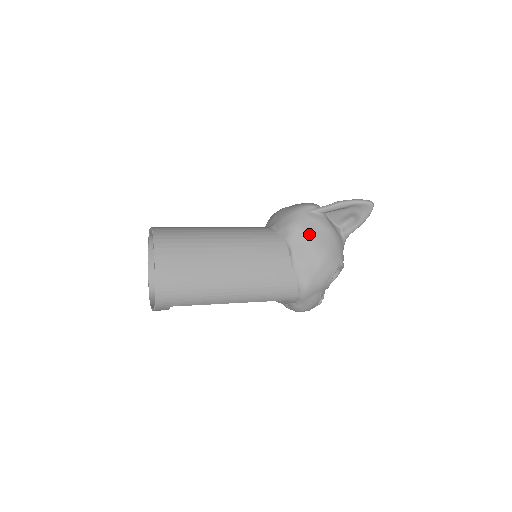
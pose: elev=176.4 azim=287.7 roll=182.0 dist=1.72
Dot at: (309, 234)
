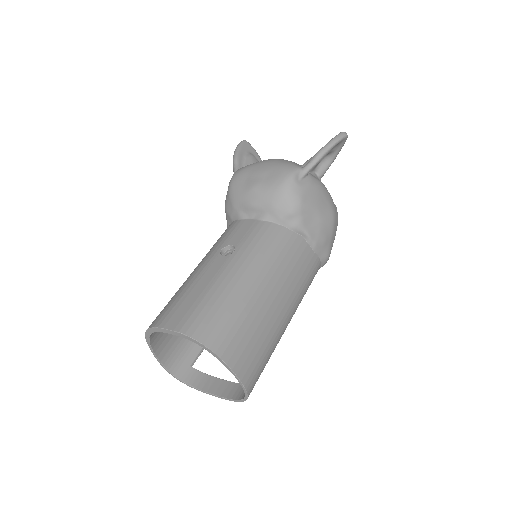
Dot at: (314, 207)
